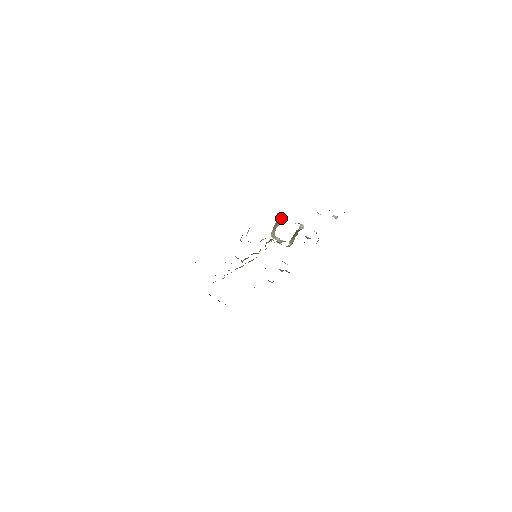
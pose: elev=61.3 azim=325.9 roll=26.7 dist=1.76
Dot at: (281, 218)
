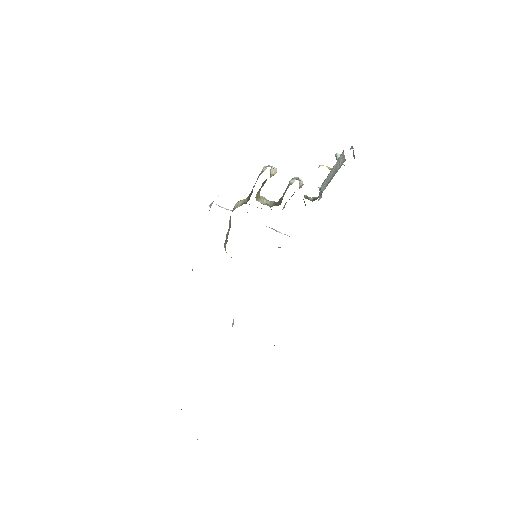
Dot at: (271, 176)
